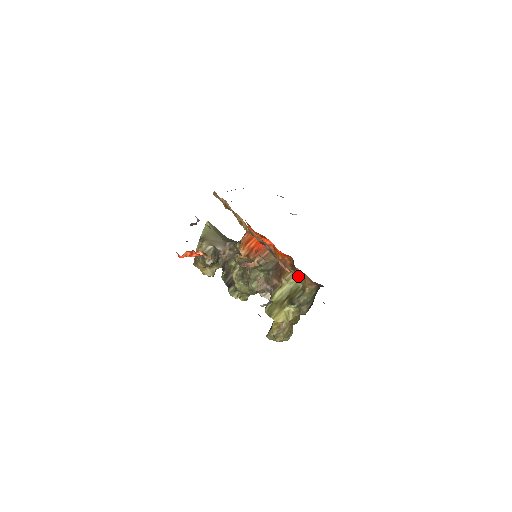
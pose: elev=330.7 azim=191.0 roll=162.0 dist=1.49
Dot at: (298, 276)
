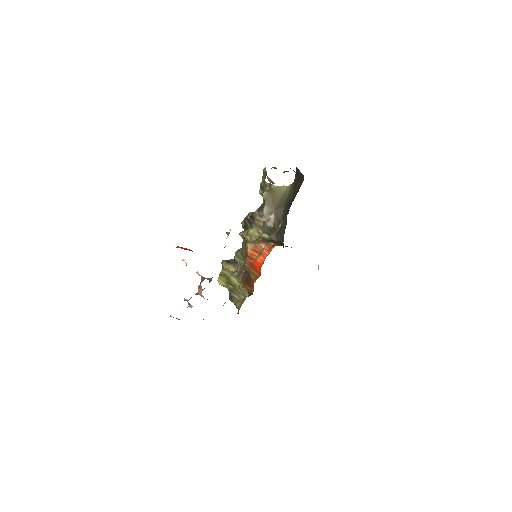
Dot at: occluded
